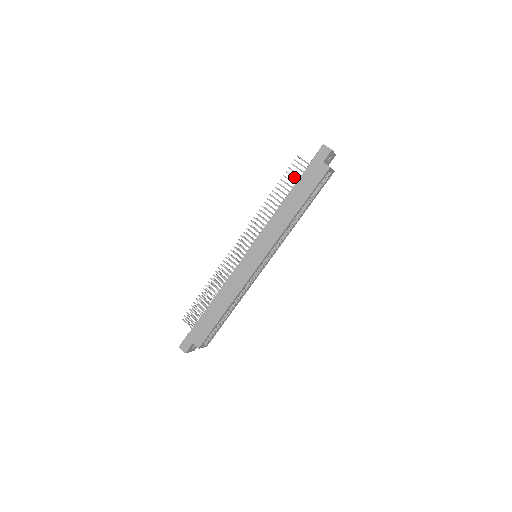
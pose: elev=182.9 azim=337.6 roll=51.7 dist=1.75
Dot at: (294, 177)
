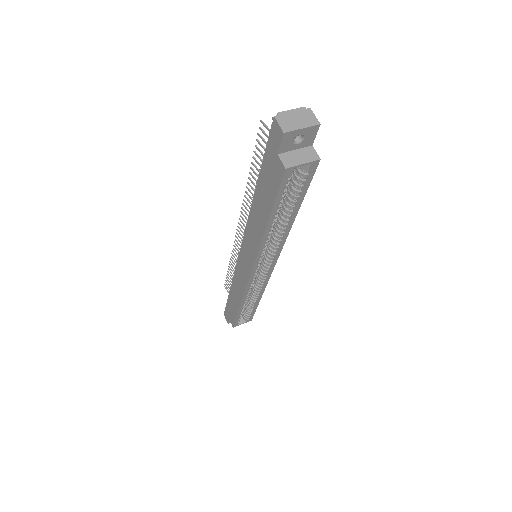
Dot at: occluded
